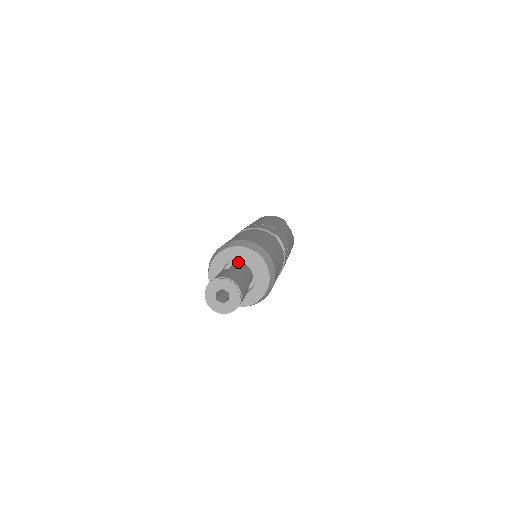
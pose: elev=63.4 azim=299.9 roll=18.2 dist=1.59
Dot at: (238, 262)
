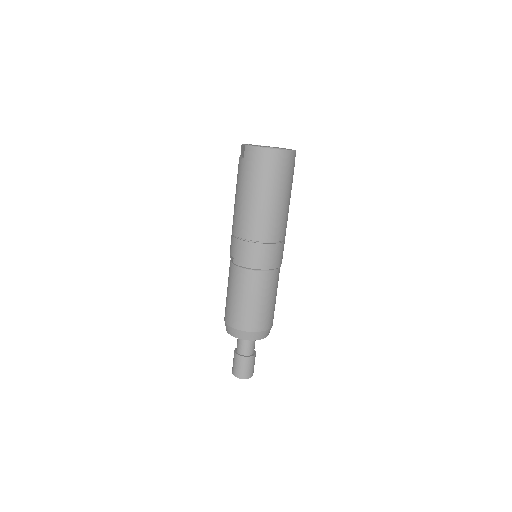
Dot at: occluded
